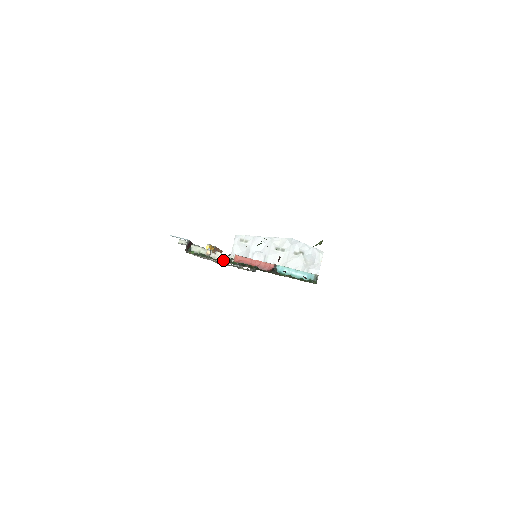
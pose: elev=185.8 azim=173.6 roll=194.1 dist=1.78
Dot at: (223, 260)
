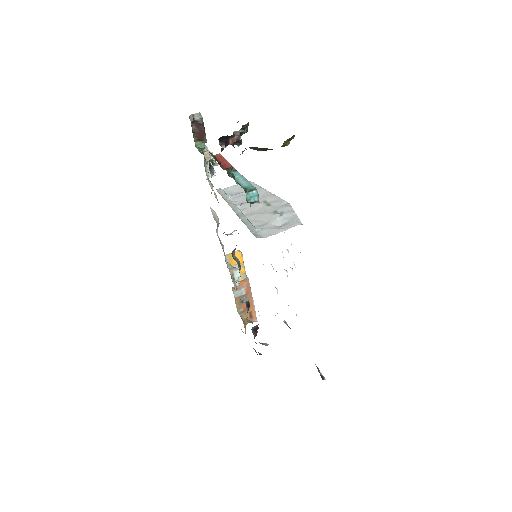
Dot at: (209, 160)
